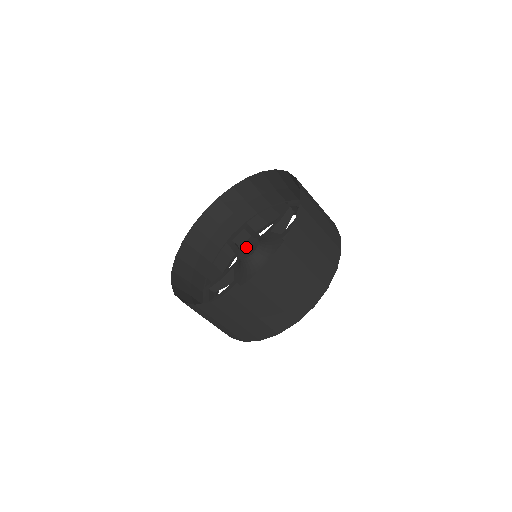
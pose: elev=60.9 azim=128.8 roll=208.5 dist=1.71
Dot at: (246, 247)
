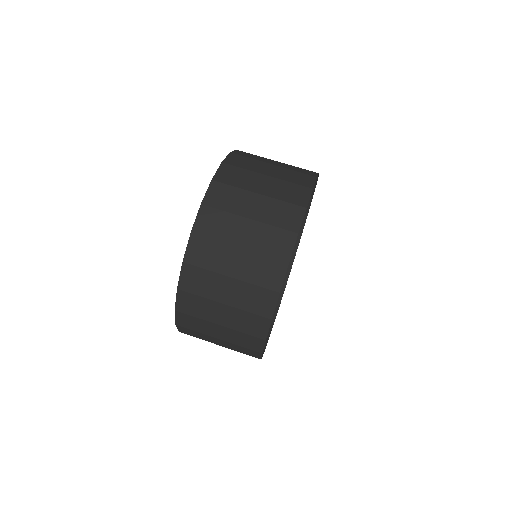
Dot at: occluded
